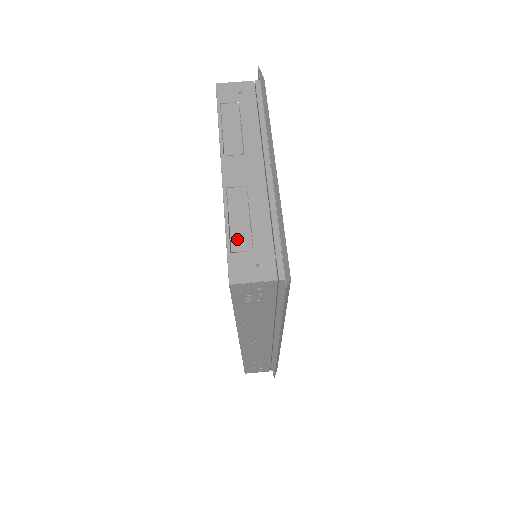
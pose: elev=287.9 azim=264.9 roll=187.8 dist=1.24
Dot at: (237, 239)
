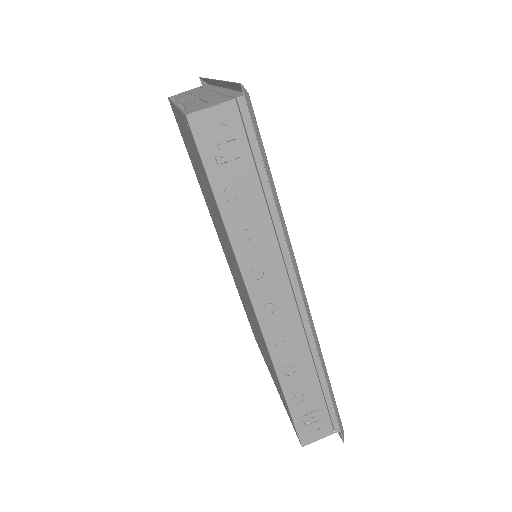
Dot at: (191, 107)
